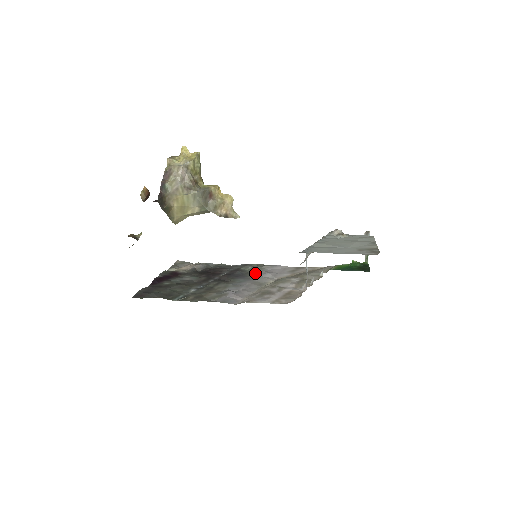
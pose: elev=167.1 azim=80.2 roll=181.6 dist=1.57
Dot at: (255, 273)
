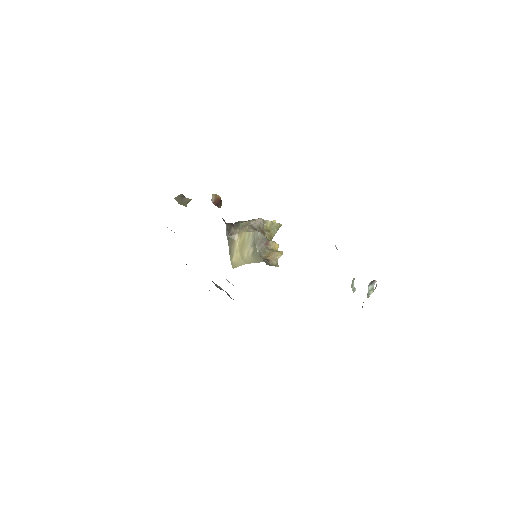
Dot at: occluded
